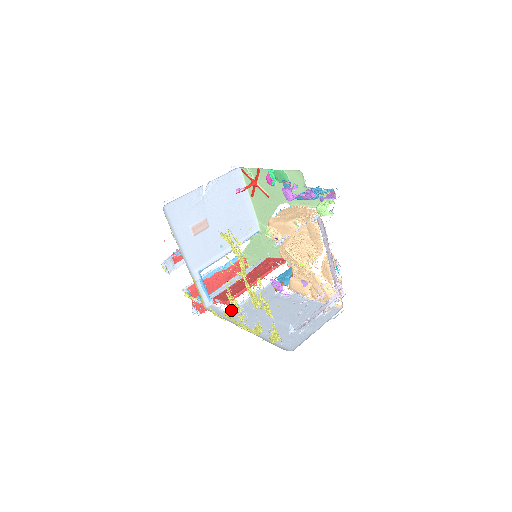
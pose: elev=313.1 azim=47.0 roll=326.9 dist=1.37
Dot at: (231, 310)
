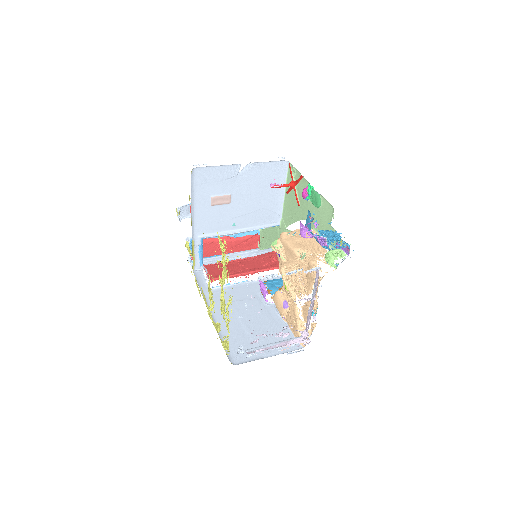
Dot at: (211, 289)
